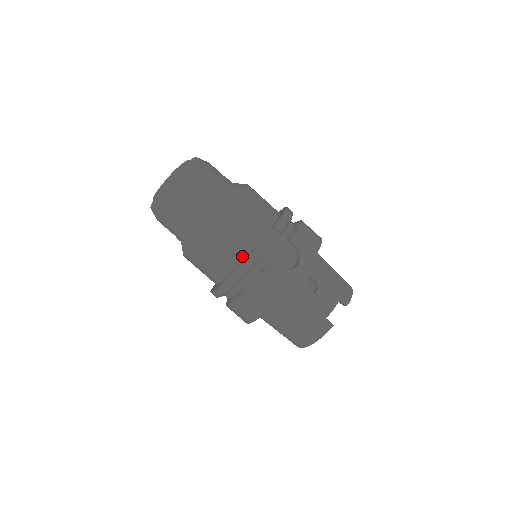
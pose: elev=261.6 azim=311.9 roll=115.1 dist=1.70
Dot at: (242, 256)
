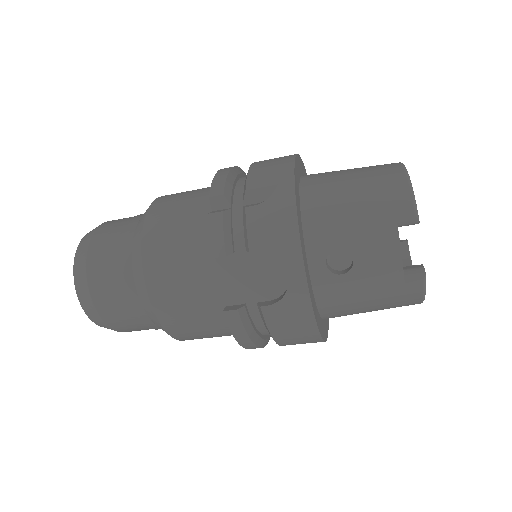
Dot at: occluded
